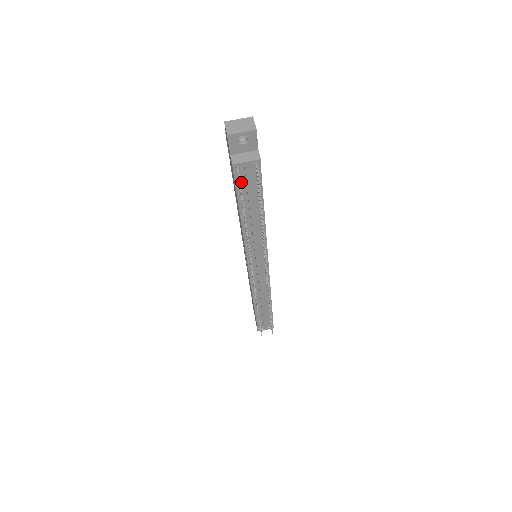
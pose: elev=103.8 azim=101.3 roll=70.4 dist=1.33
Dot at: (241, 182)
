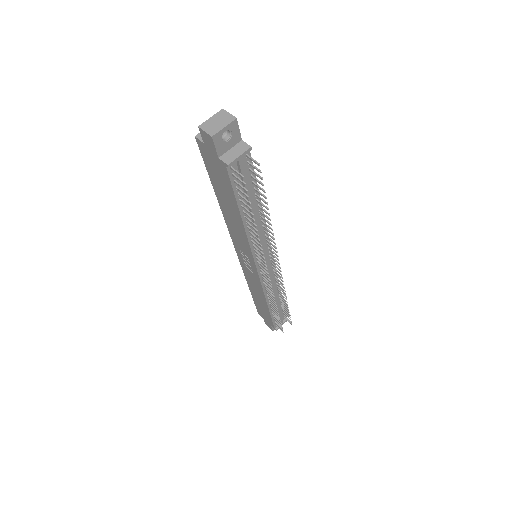
Dot at: (236, 181)
